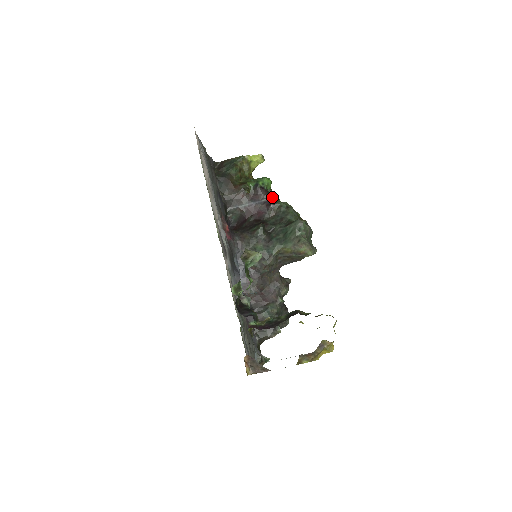
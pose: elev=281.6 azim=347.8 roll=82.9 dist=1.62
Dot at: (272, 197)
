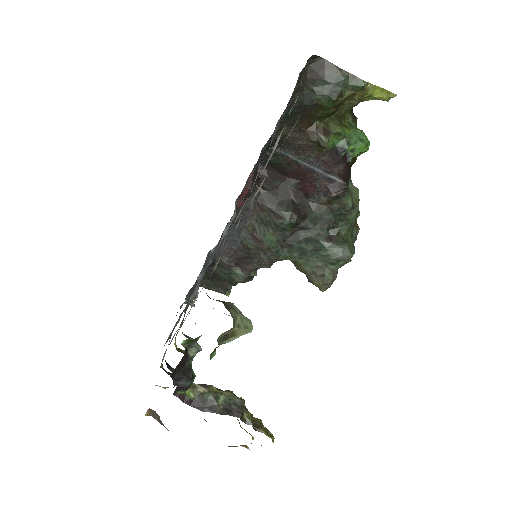
Dot at: (346, 179)
